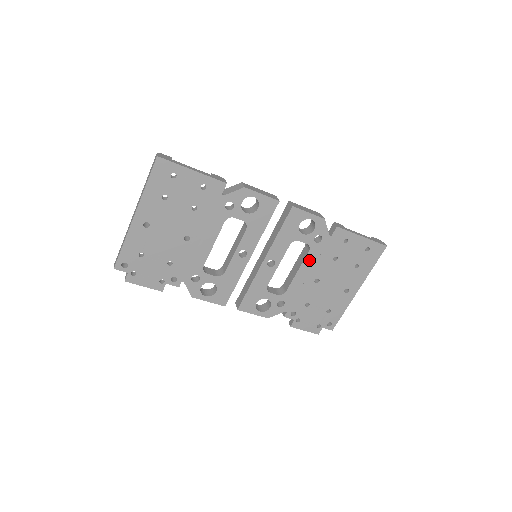
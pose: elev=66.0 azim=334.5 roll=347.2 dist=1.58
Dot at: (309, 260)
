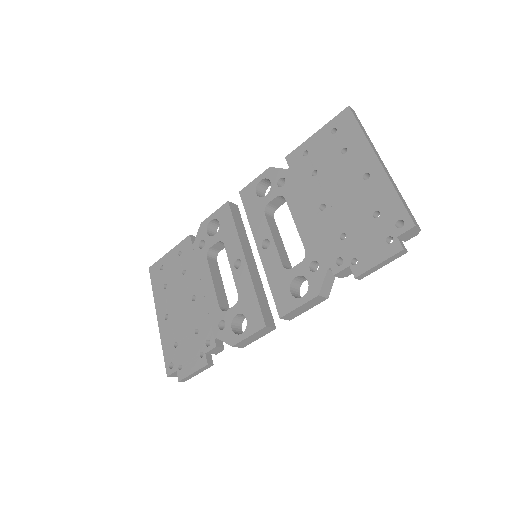
Dot at: (294, 203)
